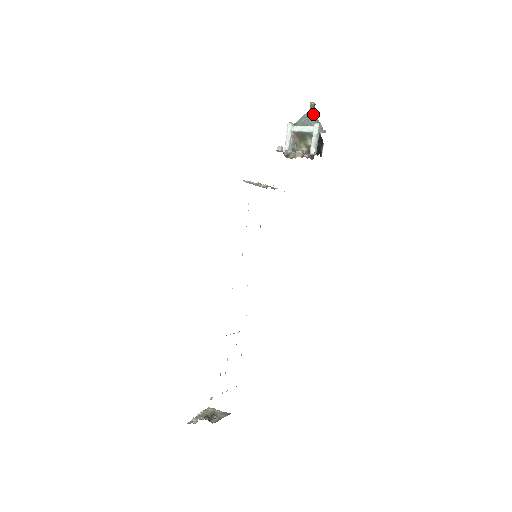
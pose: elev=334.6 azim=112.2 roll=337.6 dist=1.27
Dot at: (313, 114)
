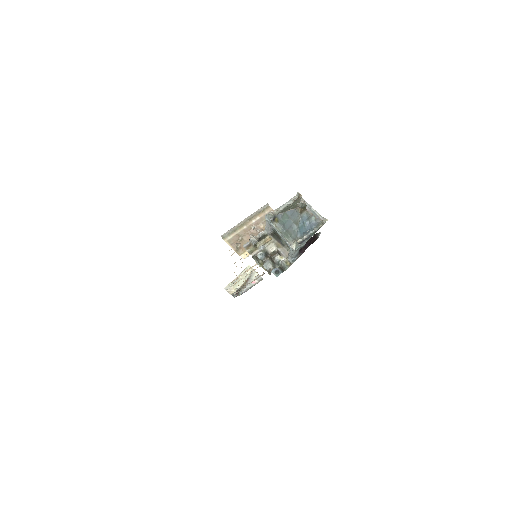
Dot at: (298, 221)
